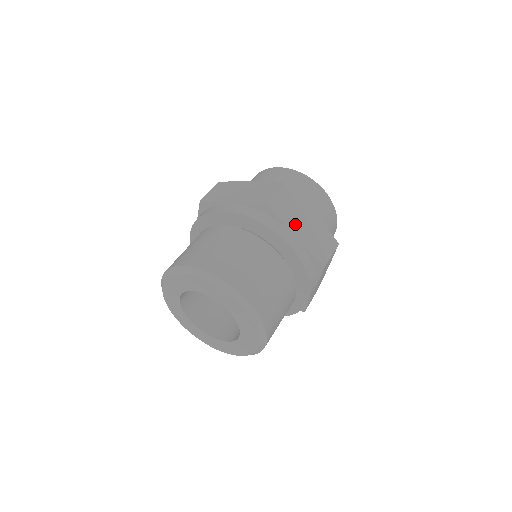
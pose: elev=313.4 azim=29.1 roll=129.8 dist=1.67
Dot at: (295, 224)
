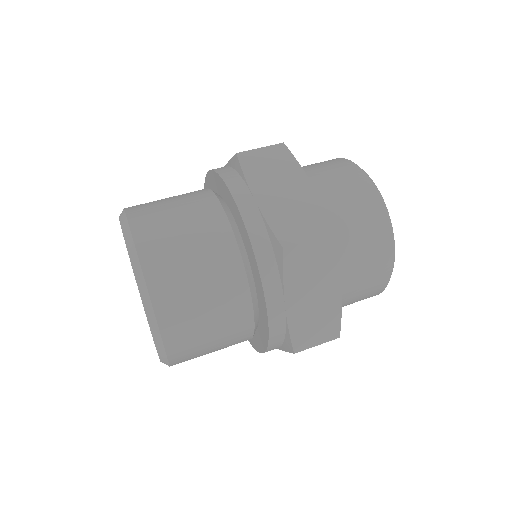
Dot at: (300, 291)
